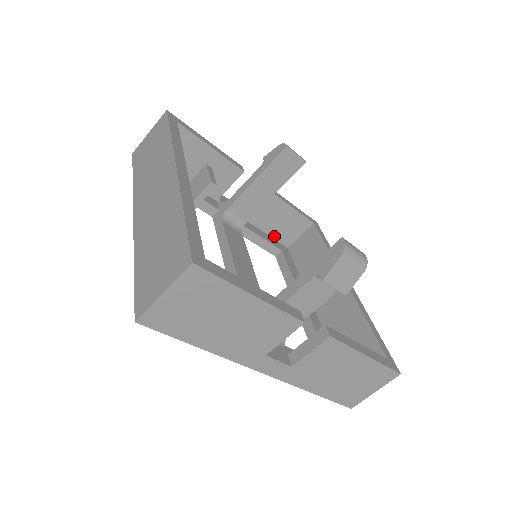
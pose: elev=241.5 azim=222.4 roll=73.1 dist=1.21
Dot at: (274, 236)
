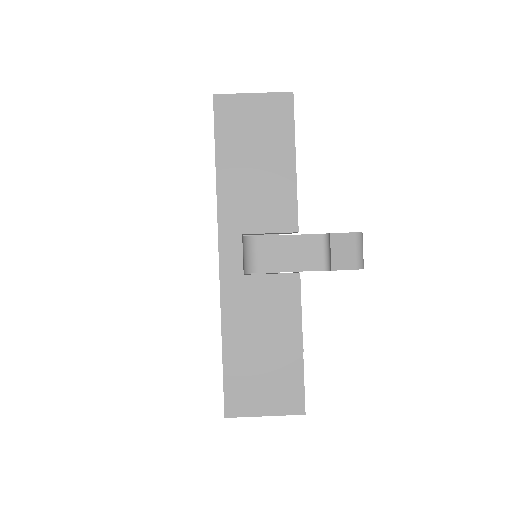
Dot at: occluded
